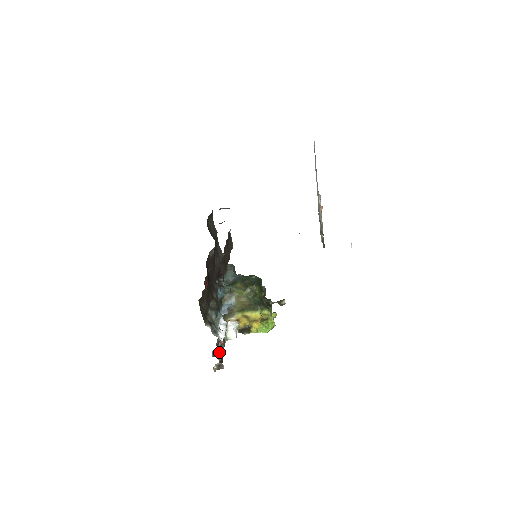
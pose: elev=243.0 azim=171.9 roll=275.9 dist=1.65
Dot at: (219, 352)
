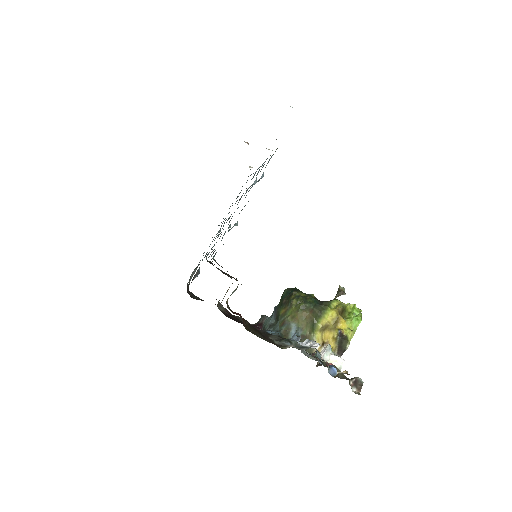
Dot at: (340, 377)
